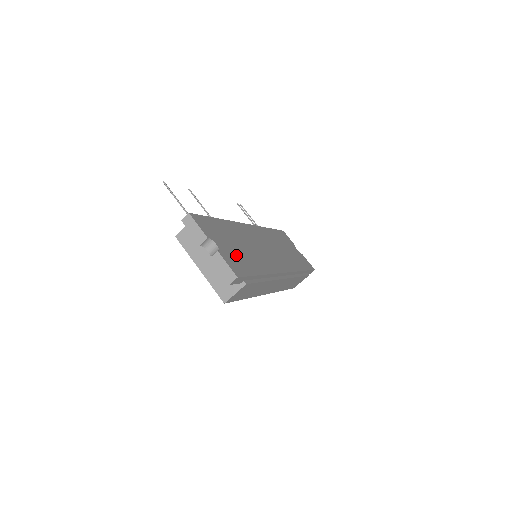
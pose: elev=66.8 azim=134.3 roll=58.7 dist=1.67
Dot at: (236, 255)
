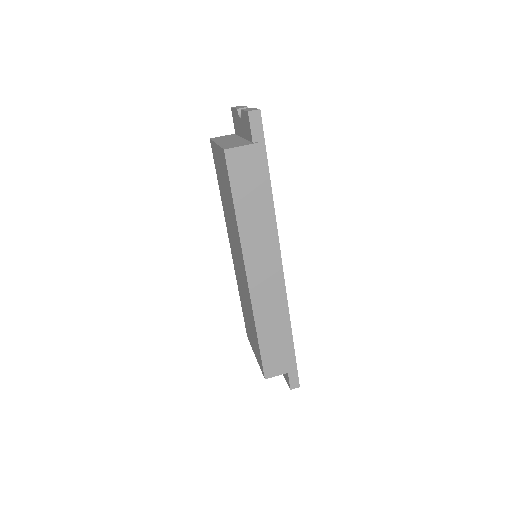
Dot at: occluded
